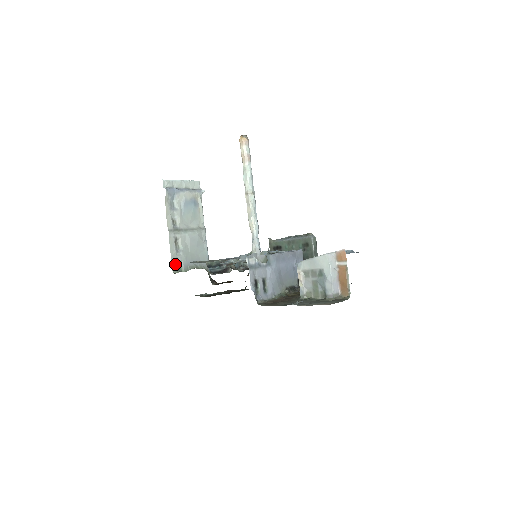
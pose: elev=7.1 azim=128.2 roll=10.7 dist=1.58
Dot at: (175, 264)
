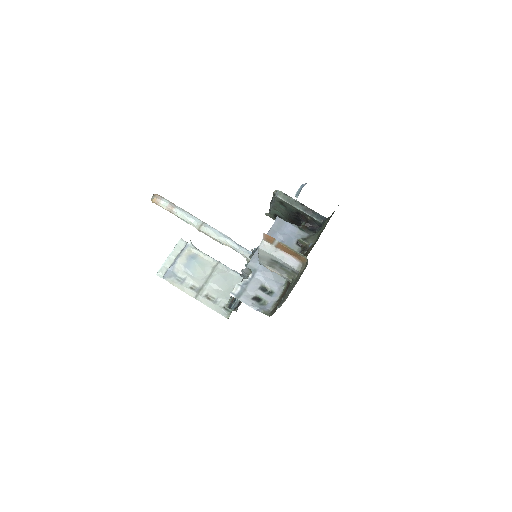
Dot at: (223, 312)
